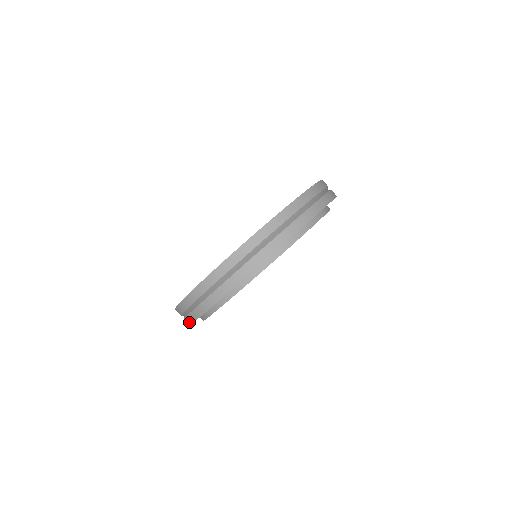
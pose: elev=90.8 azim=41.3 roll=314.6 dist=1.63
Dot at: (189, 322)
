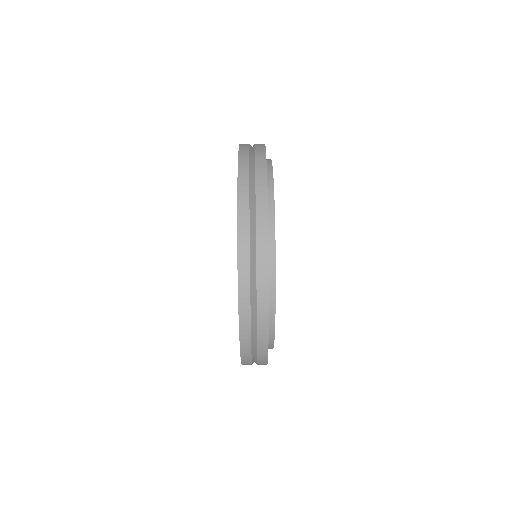
Dot at: (264, 276)
